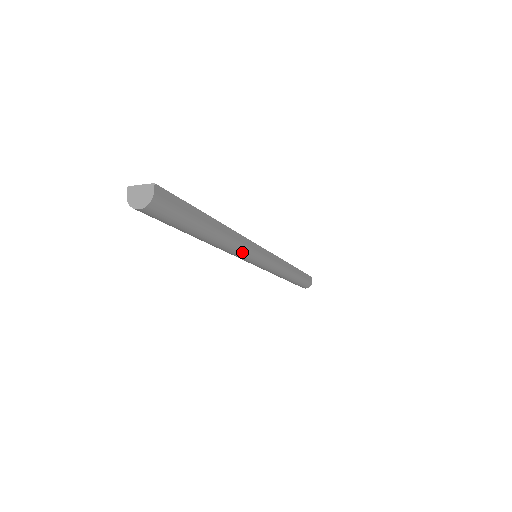
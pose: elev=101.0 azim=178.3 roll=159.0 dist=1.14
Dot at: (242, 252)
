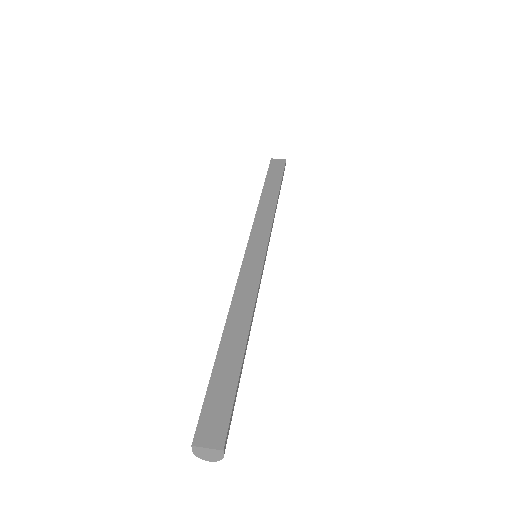
Dot at: occluded
